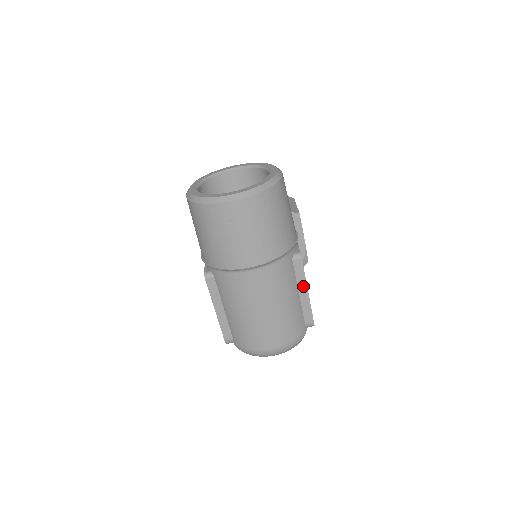
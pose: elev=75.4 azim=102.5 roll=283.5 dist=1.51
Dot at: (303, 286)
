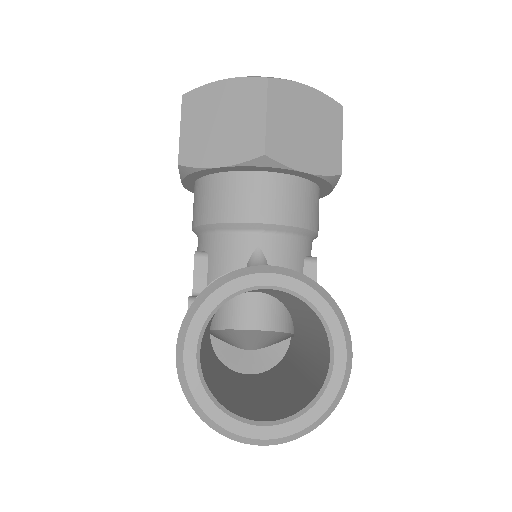
Dot at: occluded
